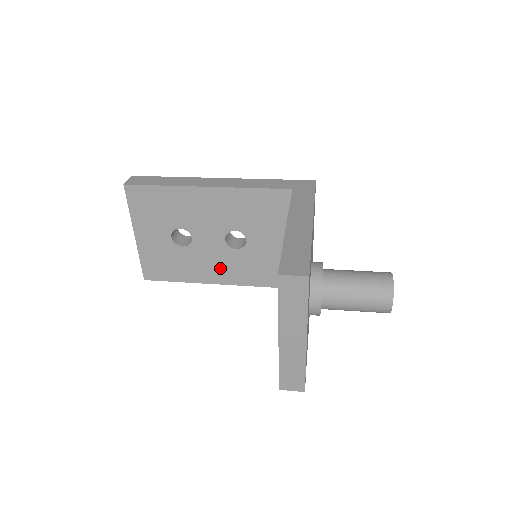
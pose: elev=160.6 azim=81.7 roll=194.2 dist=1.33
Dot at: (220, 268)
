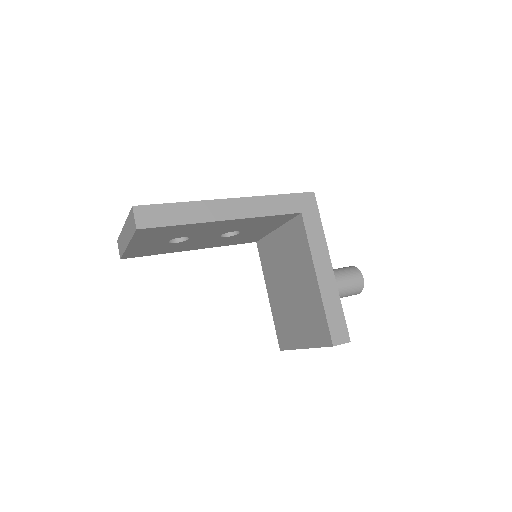
Dot at: (203, 245)
